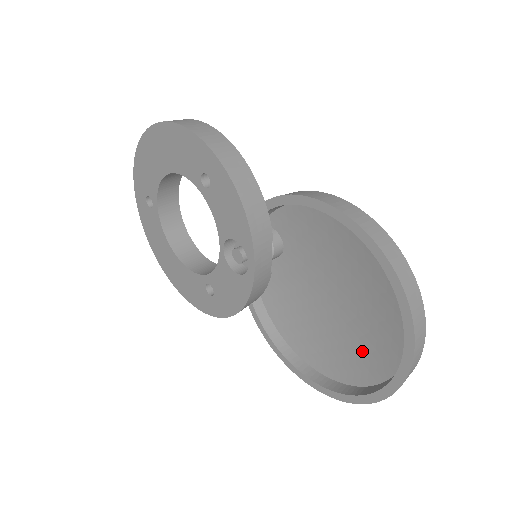
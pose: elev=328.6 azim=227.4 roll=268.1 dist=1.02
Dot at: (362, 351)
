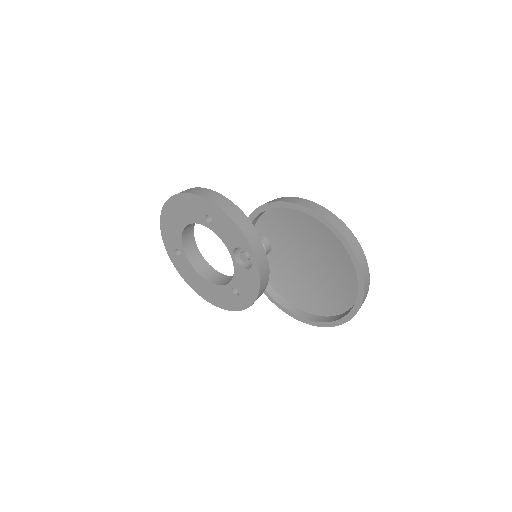
Dot at: (340, 285)
